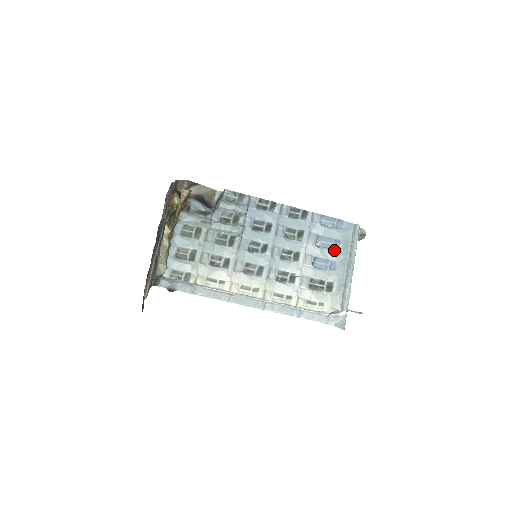
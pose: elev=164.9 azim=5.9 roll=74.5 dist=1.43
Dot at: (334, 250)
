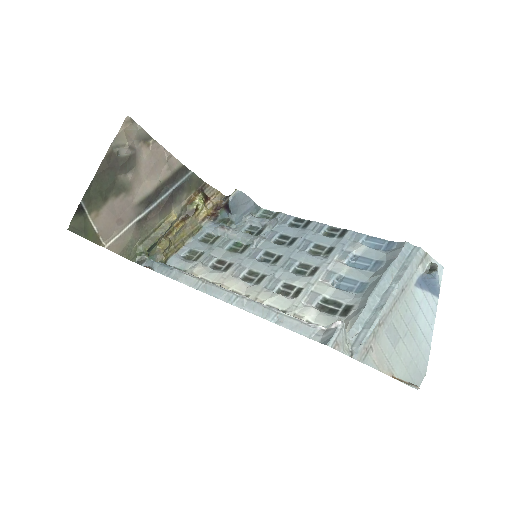
Dot at: (371, 272)
